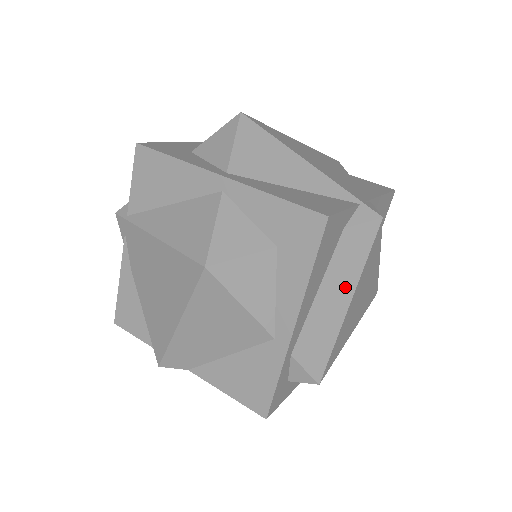
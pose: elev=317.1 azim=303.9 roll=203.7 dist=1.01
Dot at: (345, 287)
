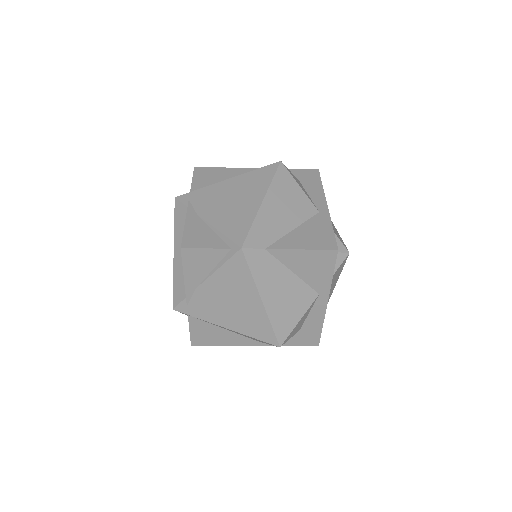
Dot at: occluded
